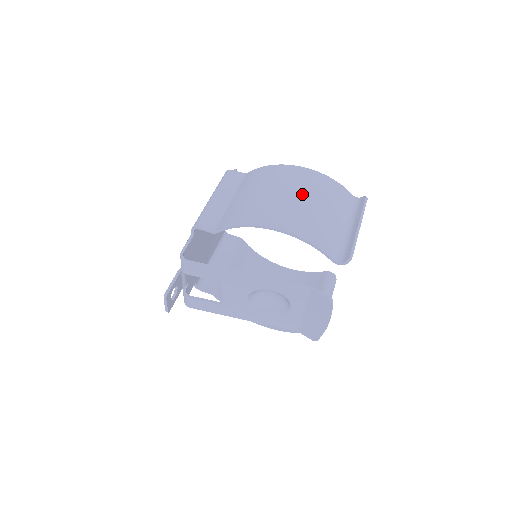
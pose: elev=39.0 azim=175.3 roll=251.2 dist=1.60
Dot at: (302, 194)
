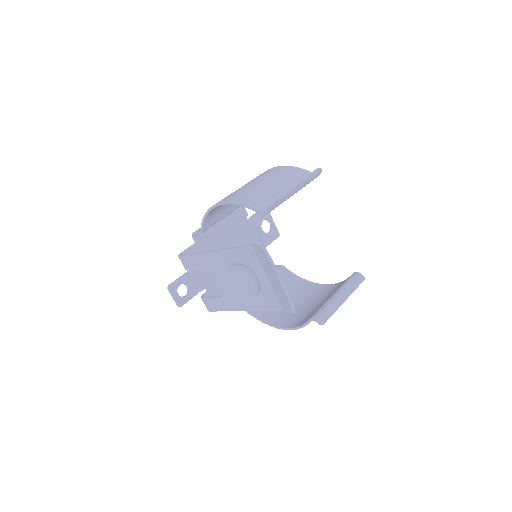
Dot at: (256, 181)
